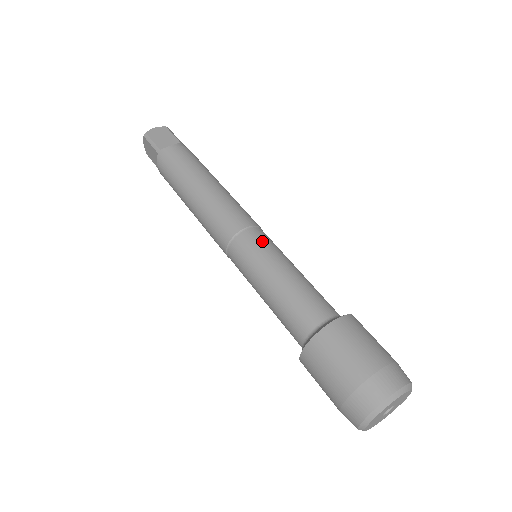
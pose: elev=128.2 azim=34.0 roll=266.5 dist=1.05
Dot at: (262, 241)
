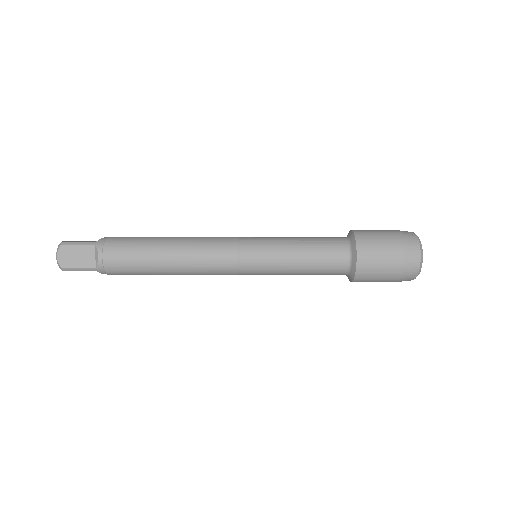
Dot at: (258, 237)
